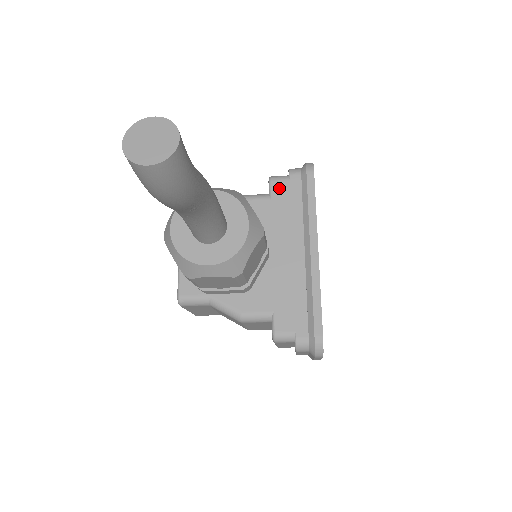
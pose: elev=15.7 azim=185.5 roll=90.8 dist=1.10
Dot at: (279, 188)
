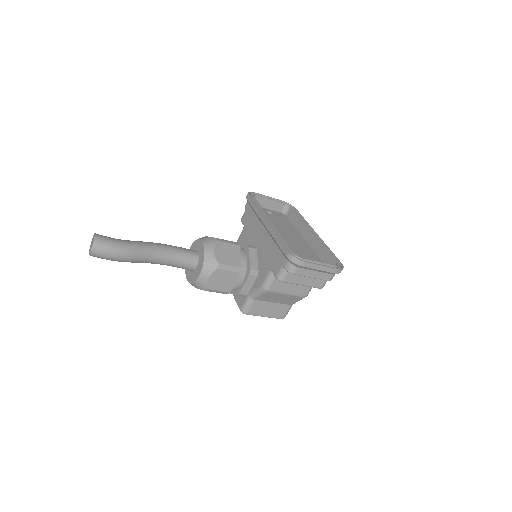
Dot at: (244, 218)
